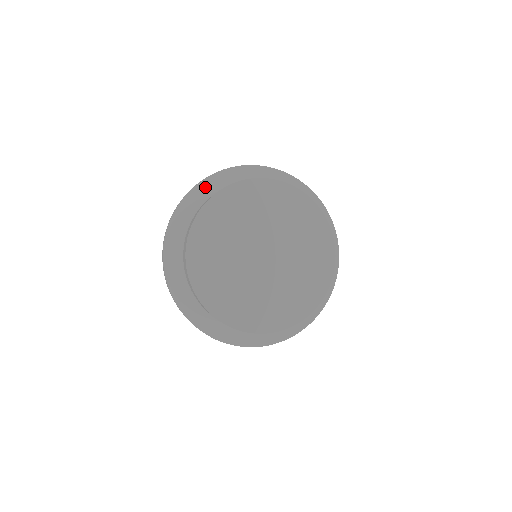
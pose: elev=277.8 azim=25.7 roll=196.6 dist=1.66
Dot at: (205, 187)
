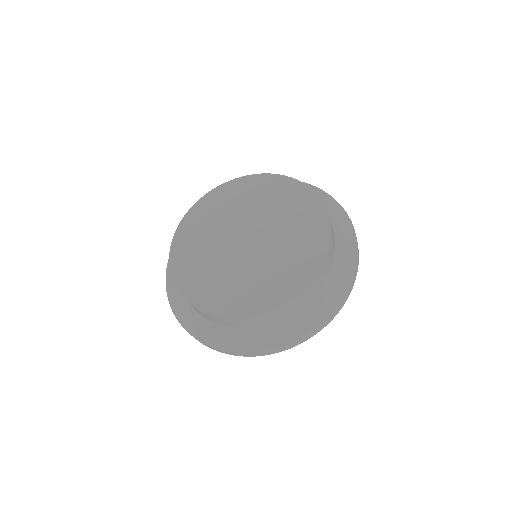
Dot at: occluded
